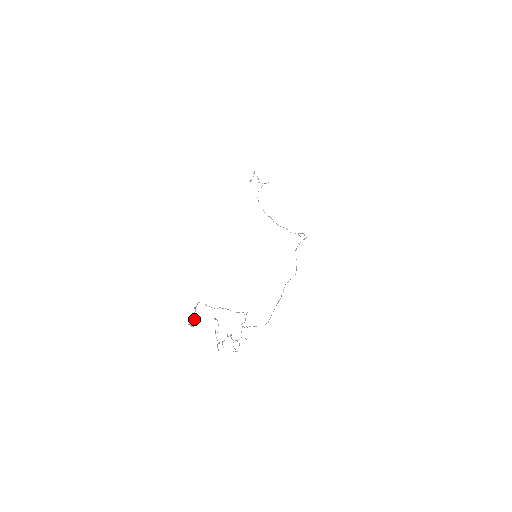
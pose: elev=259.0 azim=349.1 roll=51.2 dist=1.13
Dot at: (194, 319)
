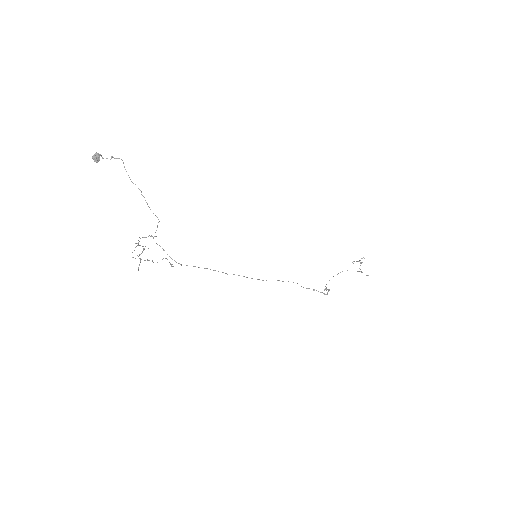
Dot at: (98, 154)
